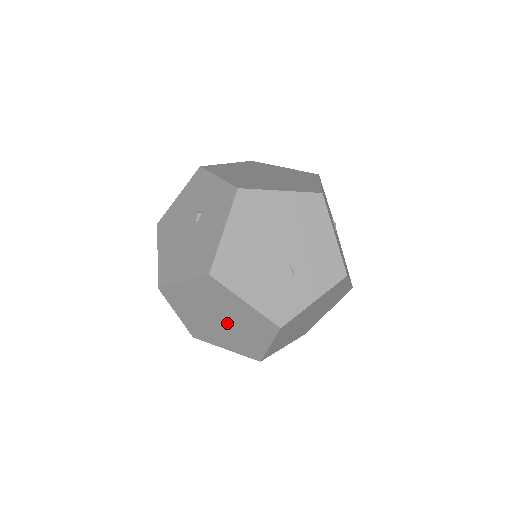
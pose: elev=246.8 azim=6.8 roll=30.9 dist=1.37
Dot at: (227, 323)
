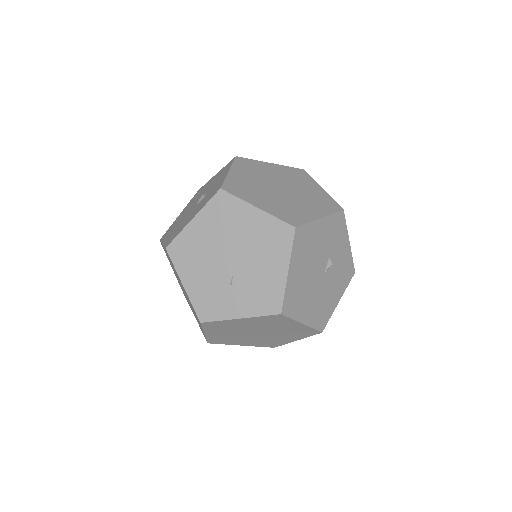
Dot at: (186, 296)
